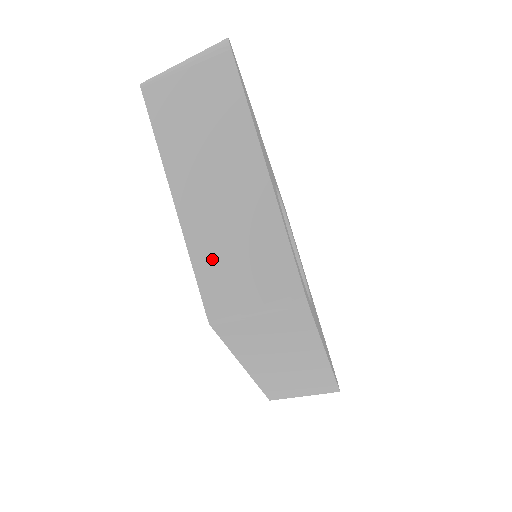
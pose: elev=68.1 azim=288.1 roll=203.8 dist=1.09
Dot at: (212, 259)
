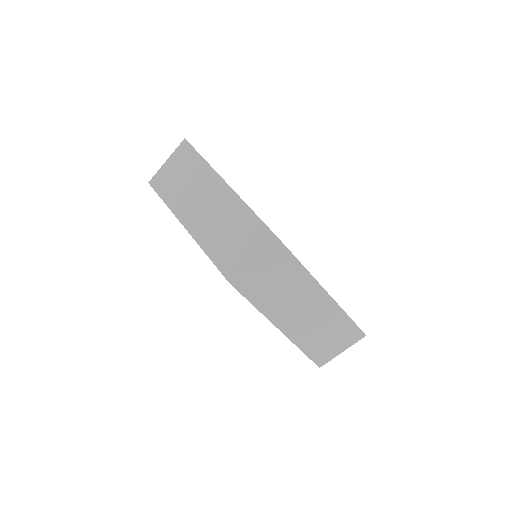
Dot at: (217, 246)
